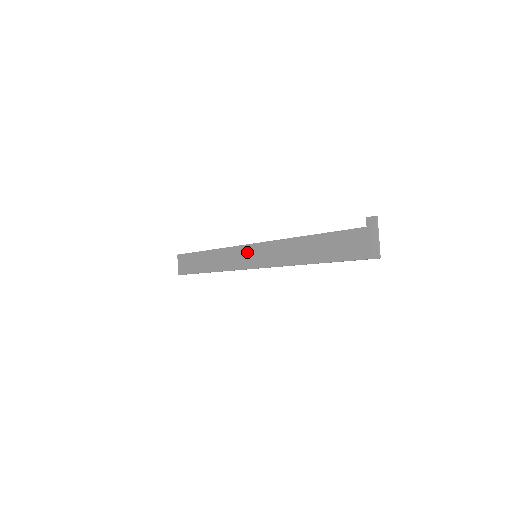
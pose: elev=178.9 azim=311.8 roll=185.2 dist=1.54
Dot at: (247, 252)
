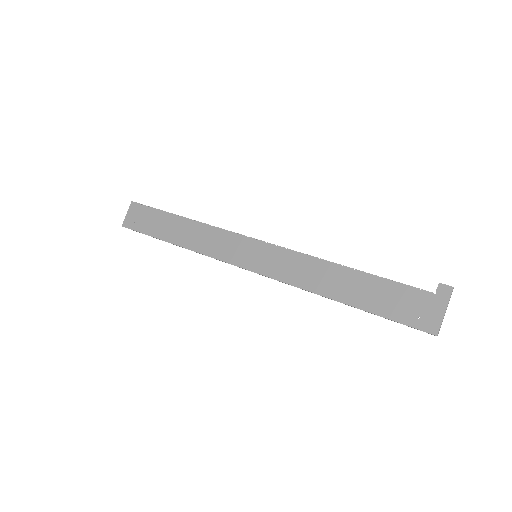
Dot at: (245, 246)
